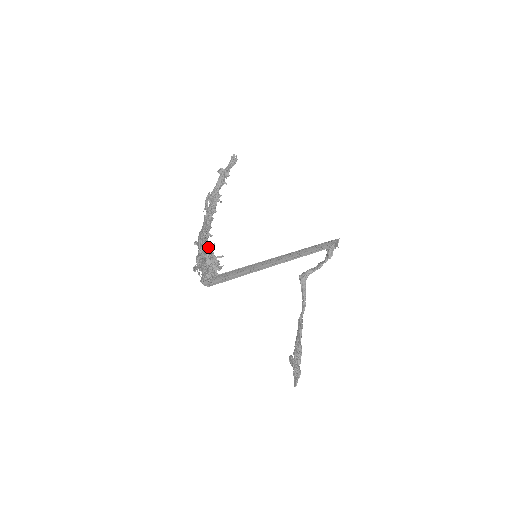
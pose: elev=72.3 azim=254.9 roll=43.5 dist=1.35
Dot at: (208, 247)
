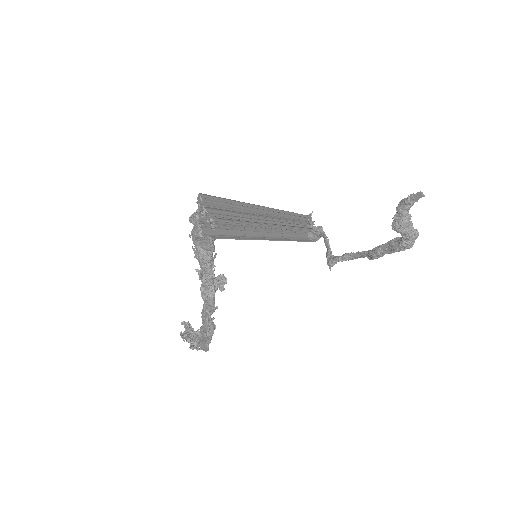
Dot at: occluded
